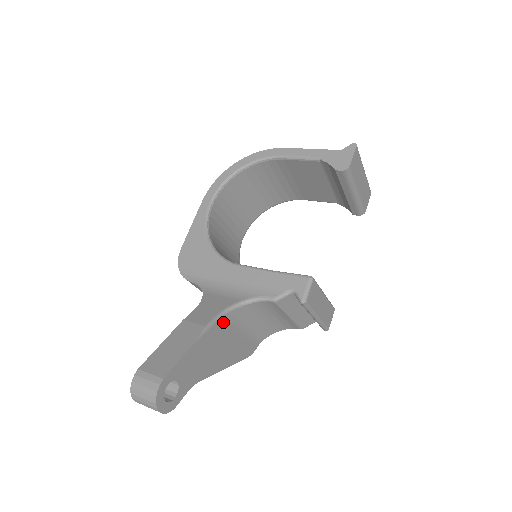
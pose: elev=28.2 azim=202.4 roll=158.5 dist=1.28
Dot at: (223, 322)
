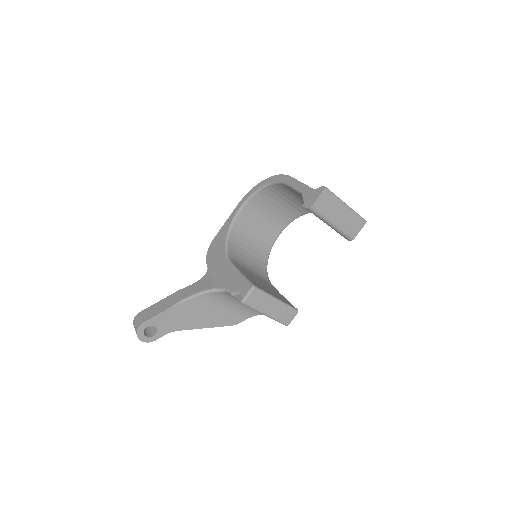
Dot at: (201, 299)
